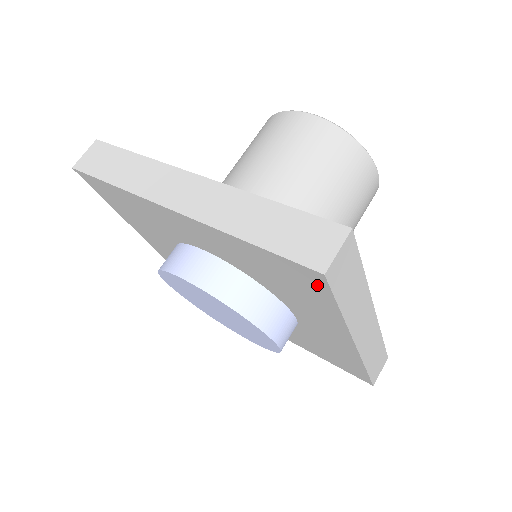
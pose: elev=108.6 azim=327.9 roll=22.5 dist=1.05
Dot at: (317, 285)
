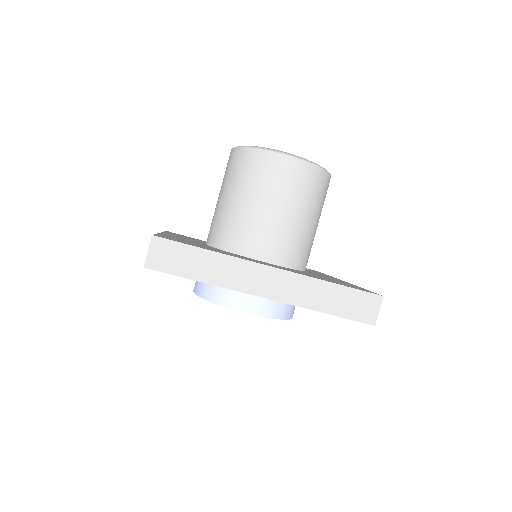
Dot at: occluded
